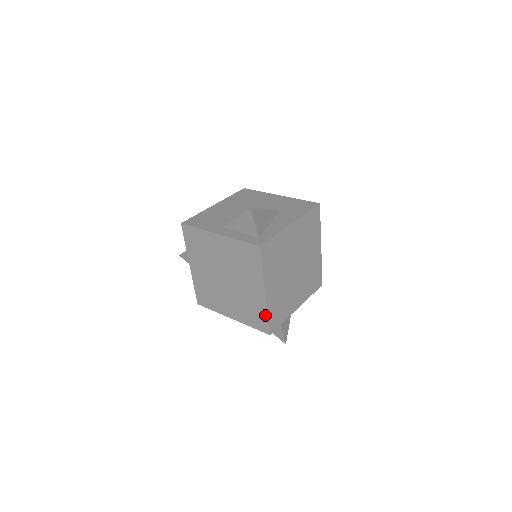
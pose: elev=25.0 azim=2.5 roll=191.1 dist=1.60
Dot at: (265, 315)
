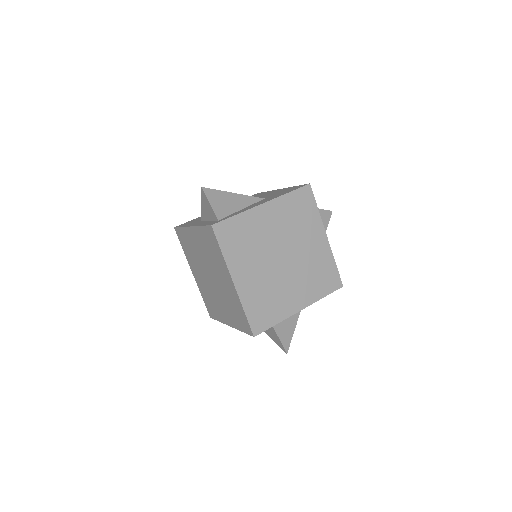
Dot at: (243, 311)
